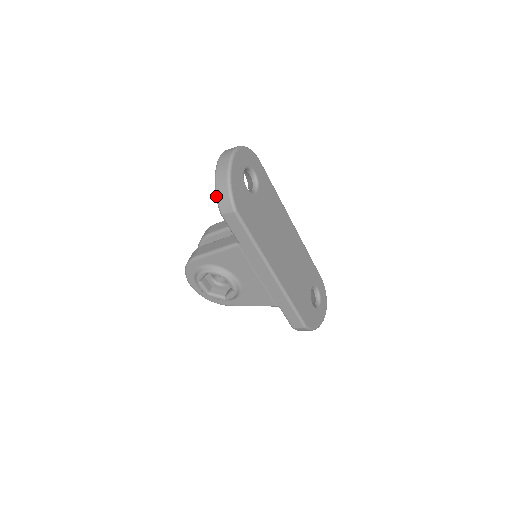
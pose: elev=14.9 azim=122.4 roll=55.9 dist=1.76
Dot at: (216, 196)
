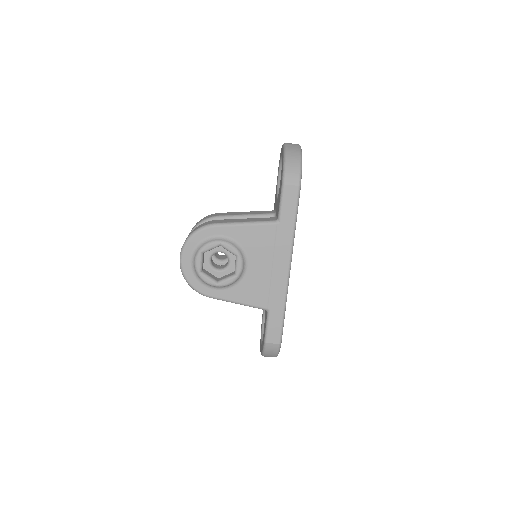
Dot at: (285, 167)
